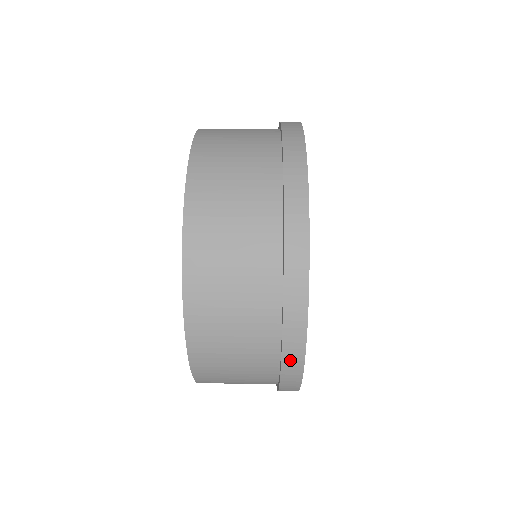
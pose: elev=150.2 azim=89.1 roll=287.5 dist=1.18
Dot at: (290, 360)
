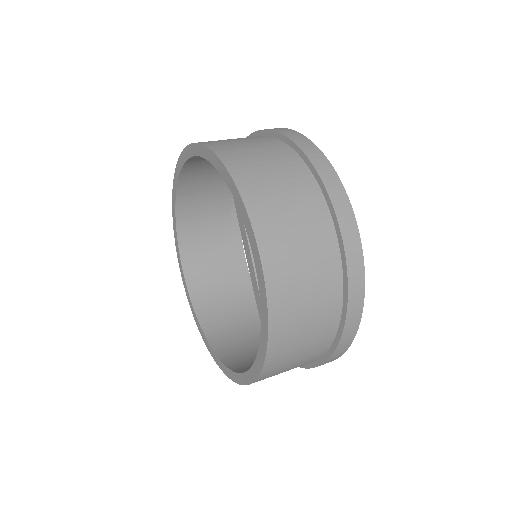
Dot at: occluded
